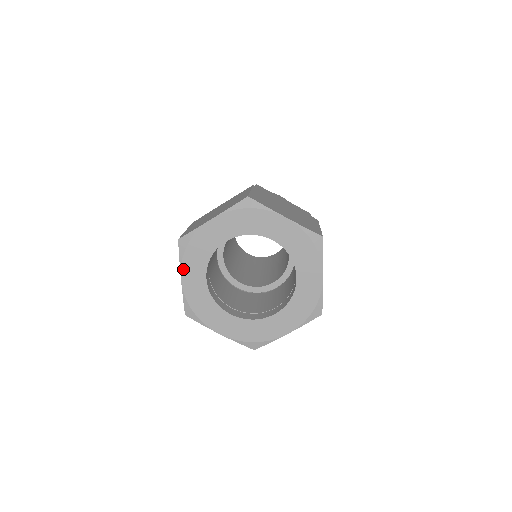
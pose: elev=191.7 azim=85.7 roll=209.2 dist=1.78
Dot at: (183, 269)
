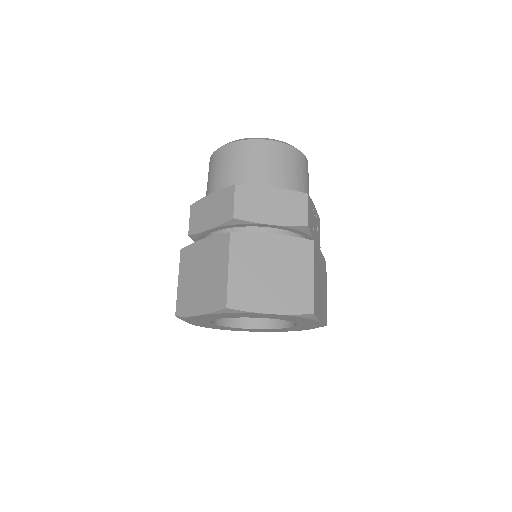
Dot at: (190, 323)
